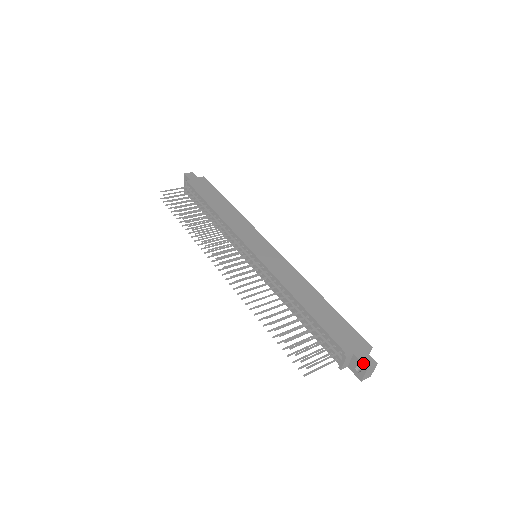
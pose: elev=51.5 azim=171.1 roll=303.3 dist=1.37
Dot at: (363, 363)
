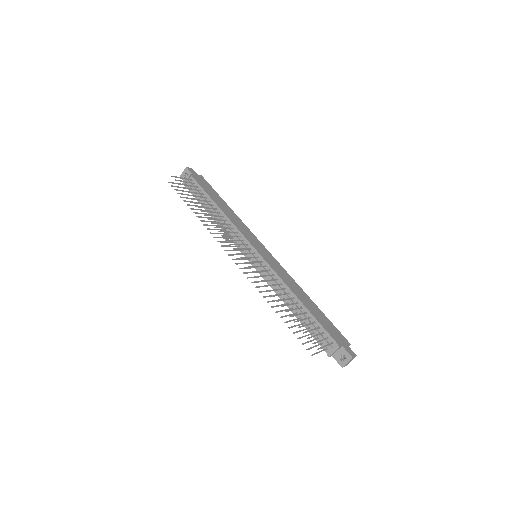
Dot at: (349, 353)
